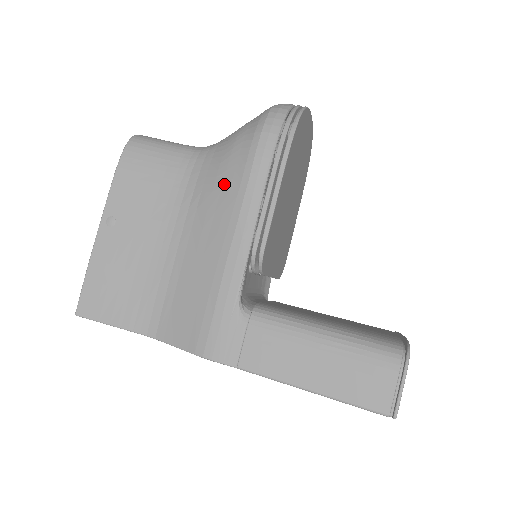
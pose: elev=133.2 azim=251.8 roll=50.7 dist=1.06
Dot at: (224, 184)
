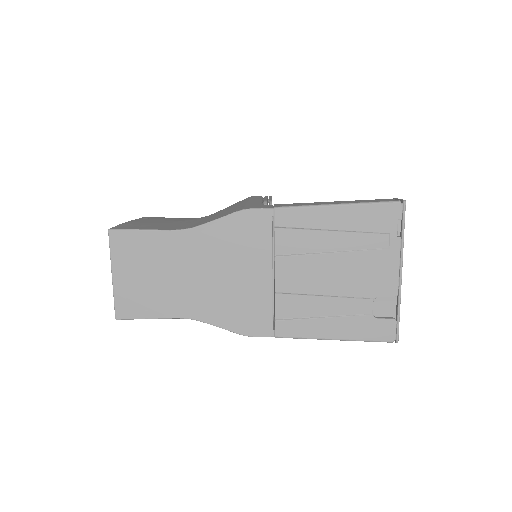
Dot at: occluded
